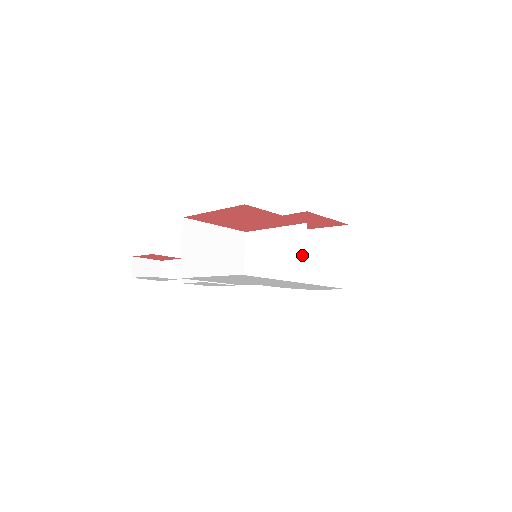
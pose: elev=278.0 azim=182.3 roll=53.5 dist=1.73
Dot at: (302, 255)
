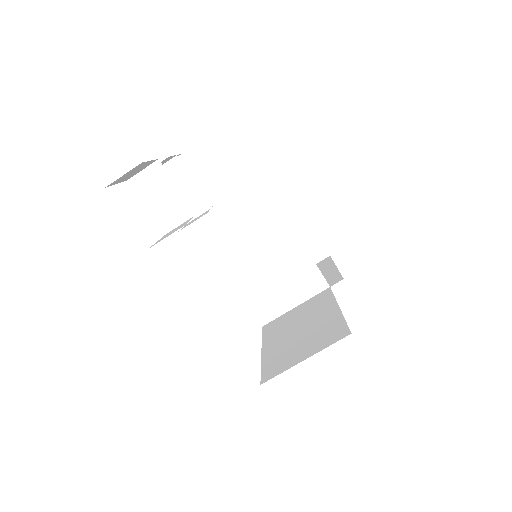
Dot at: (290, 303)
